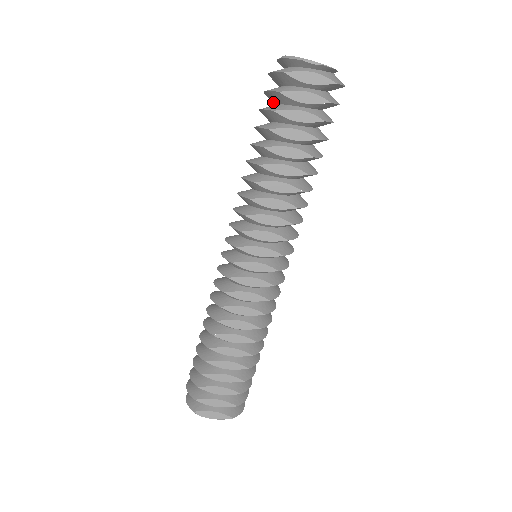
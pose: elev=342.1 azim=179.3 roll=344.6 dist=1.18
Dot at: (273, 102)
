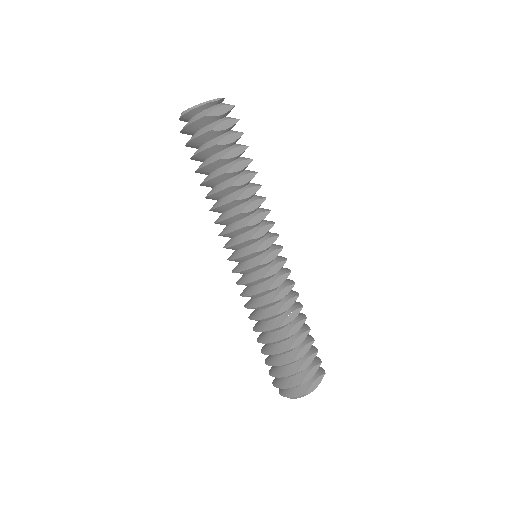
Dot at: (200, 144)
